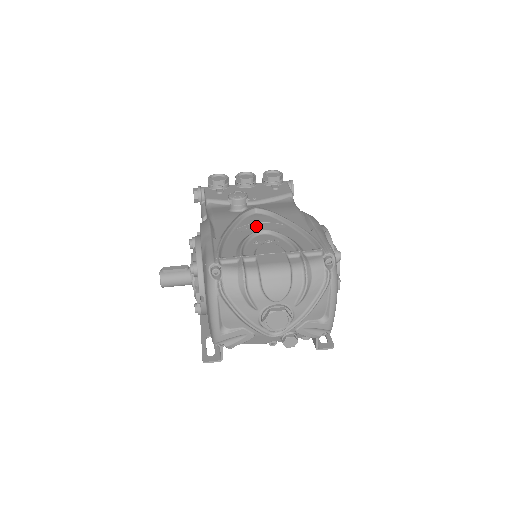
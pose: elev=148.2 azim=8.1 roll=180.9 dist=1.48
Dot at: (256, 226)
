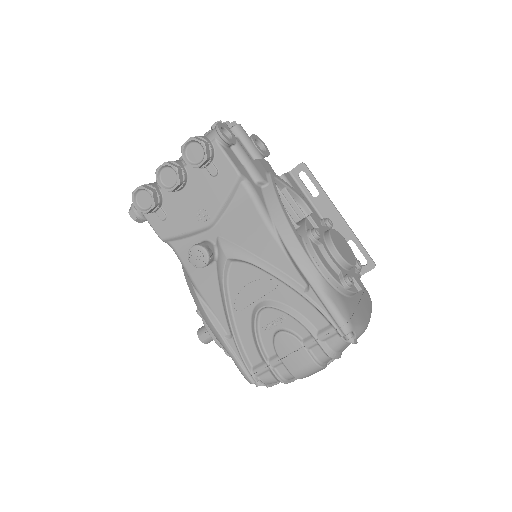
Dot at: (248, 294)
